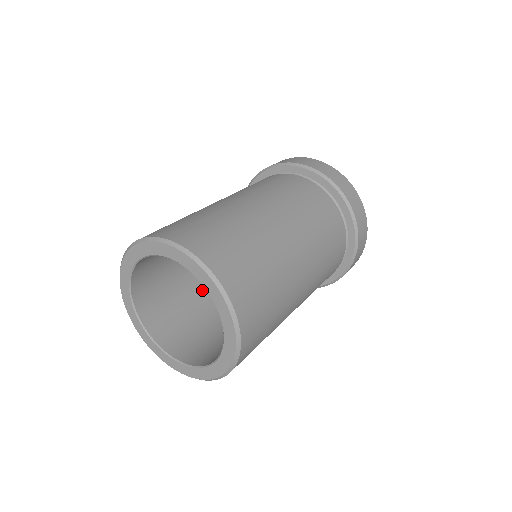
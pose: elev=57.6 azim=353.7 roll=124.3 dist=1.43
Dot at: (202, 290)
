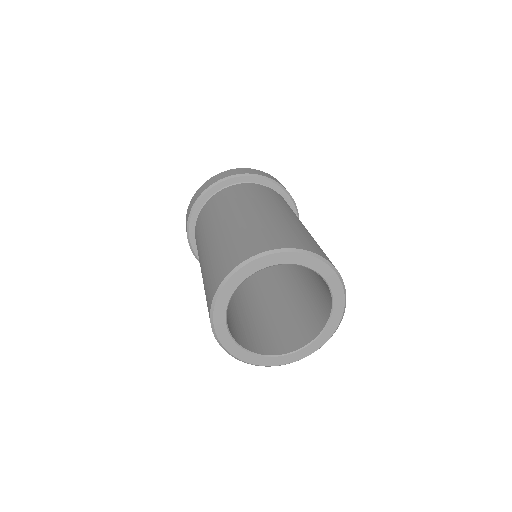
Dot at: (238, 308)
